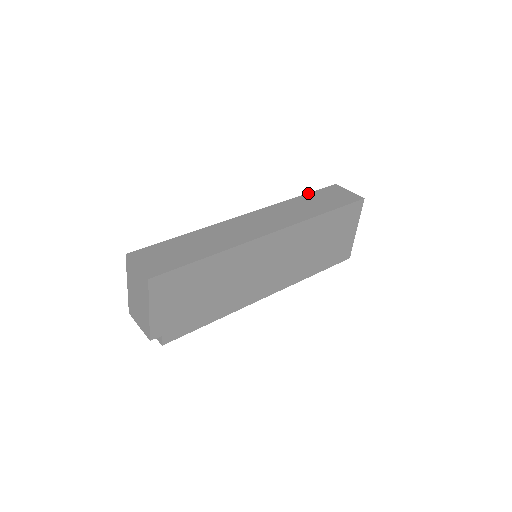
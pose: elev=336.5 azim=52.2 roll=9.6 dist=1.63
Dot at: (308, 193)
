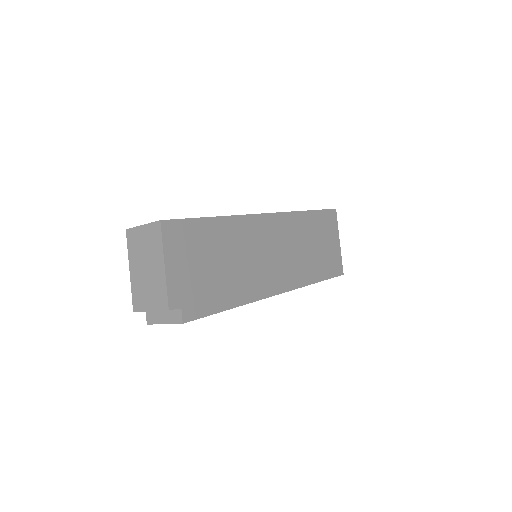
Dot at: occluded
